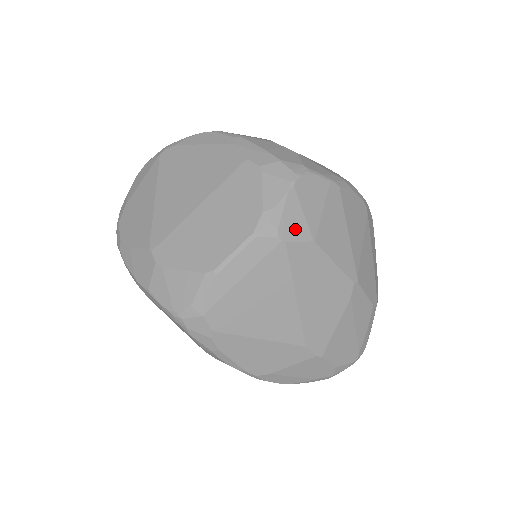
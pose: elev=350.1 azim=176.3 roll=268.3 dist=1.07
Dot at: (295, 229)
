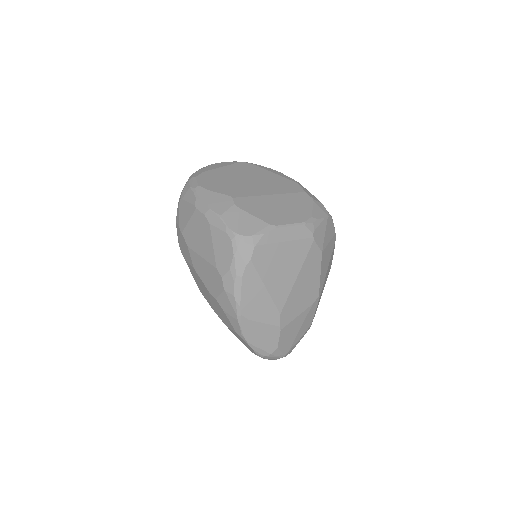
Dot at: (319, 238)
